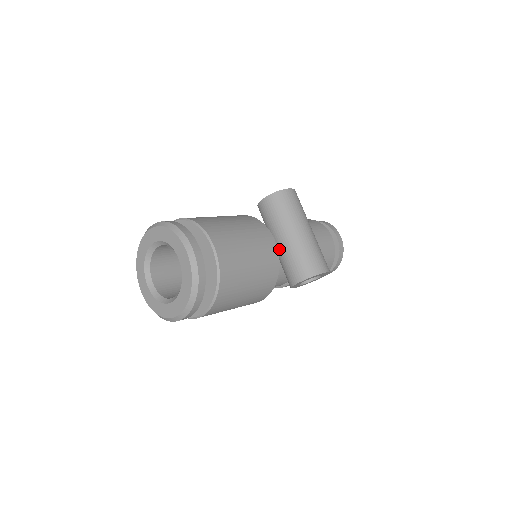
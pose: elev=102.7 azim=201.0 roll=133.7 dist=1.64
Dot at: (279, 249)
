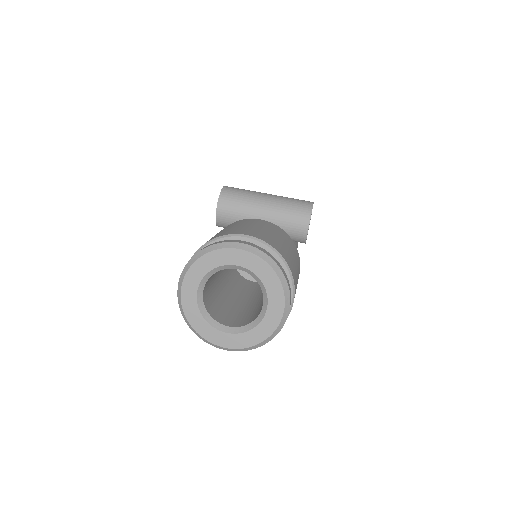
Dot at: occluded
